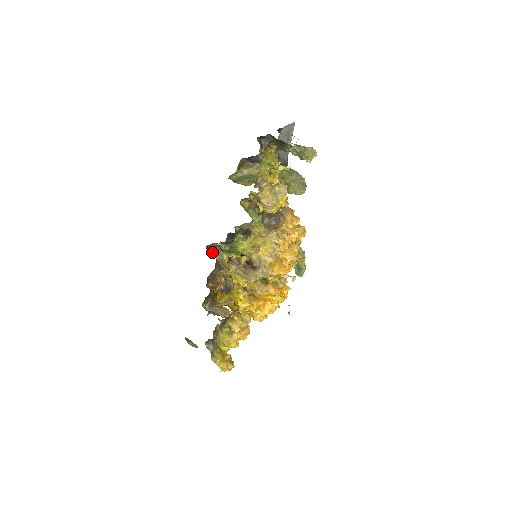
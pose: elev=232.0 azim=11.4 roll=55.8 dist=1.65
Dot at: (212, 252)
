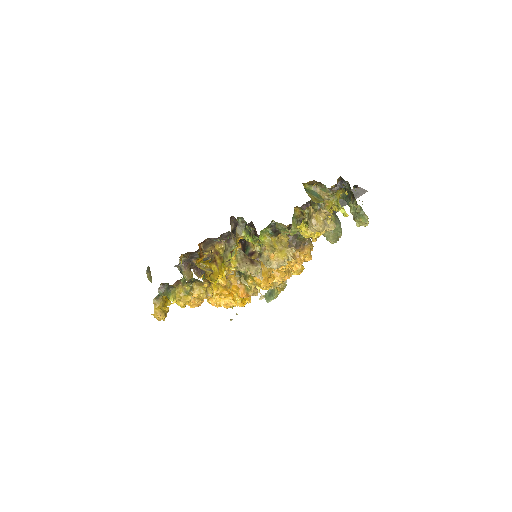
Dot at: (231, 224)
